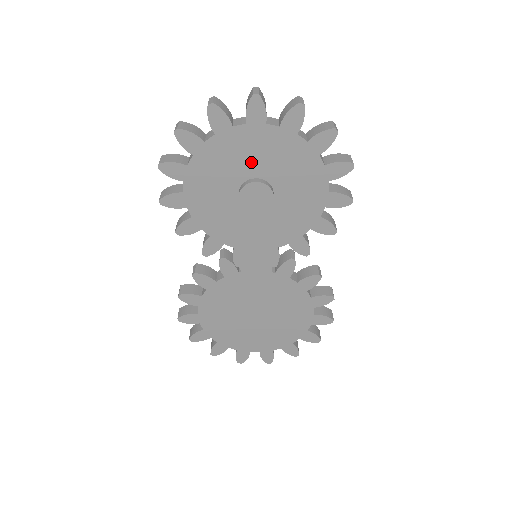
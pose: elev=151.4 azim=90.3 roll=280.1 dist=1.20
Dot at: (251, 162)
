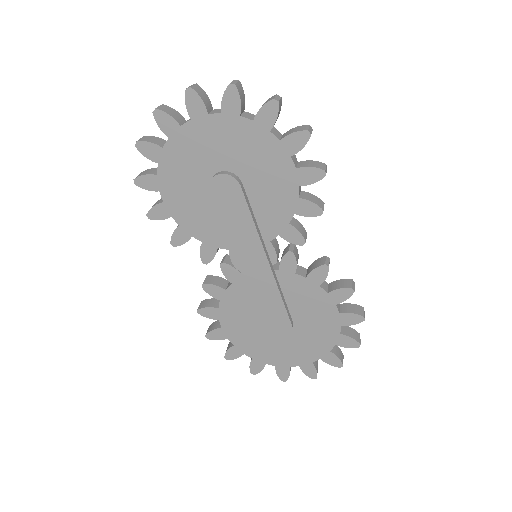
Dot at: (210, 156)
